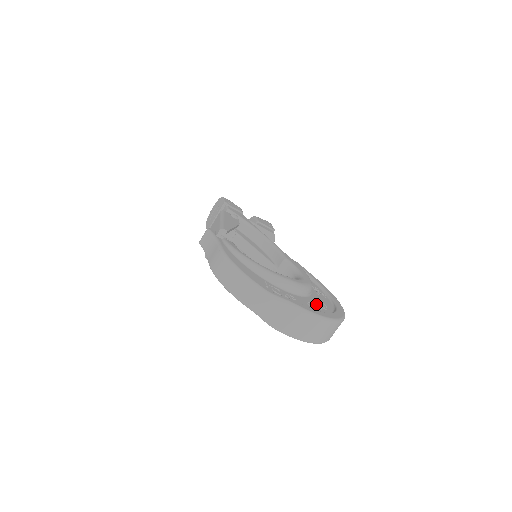
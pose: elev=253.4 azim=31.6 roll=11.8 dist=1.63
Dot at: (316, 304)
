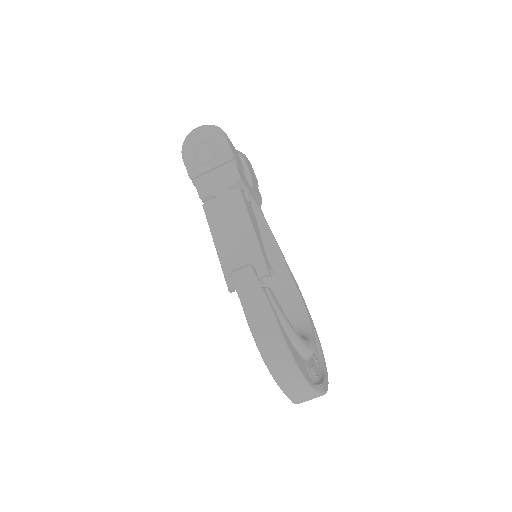
Dot at: occluded
